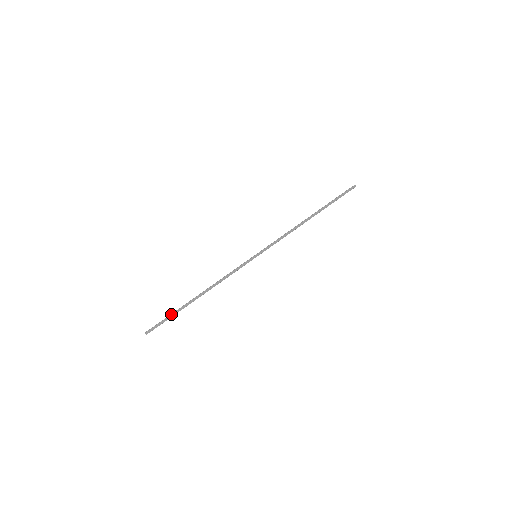
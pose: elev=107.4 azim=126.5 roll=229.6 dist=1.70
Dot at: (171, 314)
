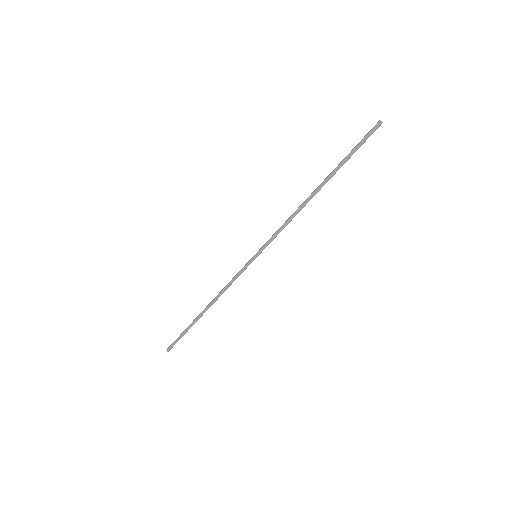
Dot at: (183, 331)
